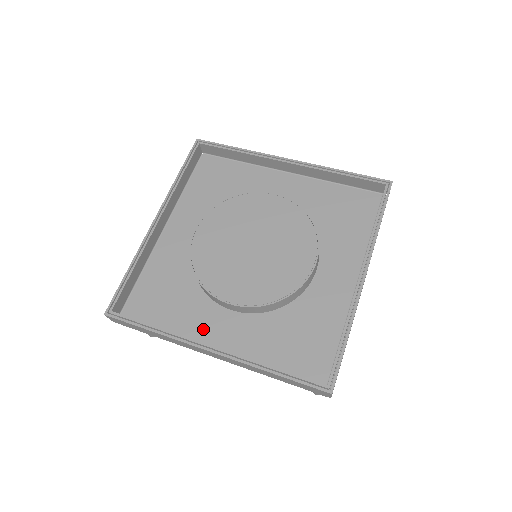
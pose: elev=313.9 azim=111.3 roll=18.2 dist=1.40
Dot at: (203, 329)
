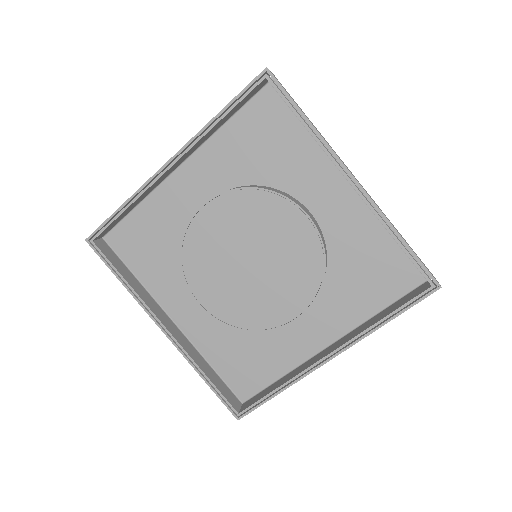
Dot at: (171, 298)
